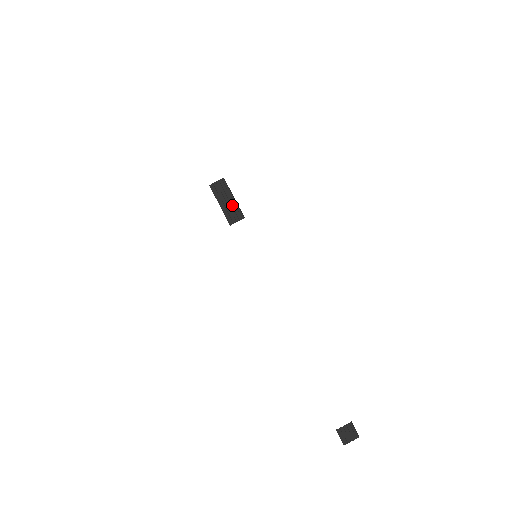
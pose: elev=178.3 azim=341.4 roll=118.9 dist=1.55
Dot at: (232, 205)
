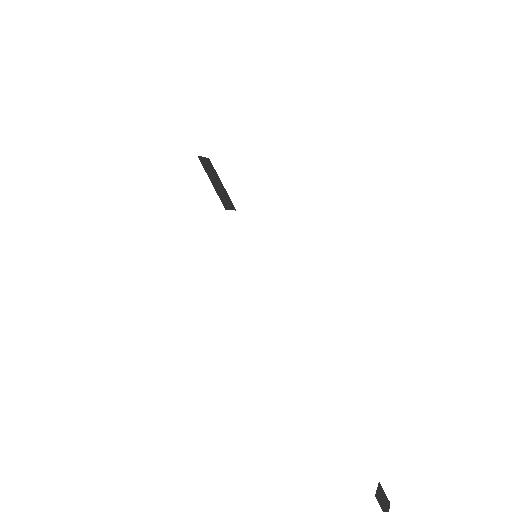
Dot at: (223, 190)
